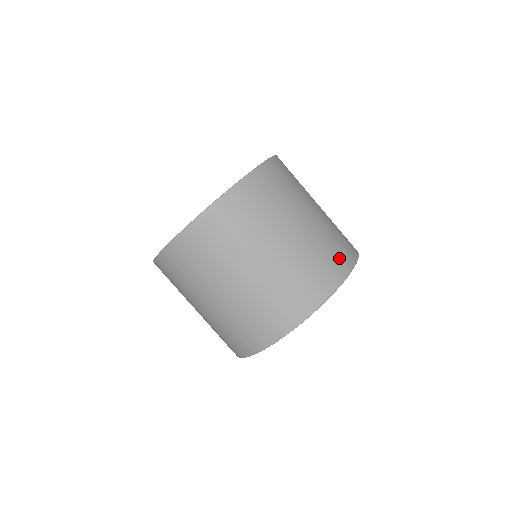
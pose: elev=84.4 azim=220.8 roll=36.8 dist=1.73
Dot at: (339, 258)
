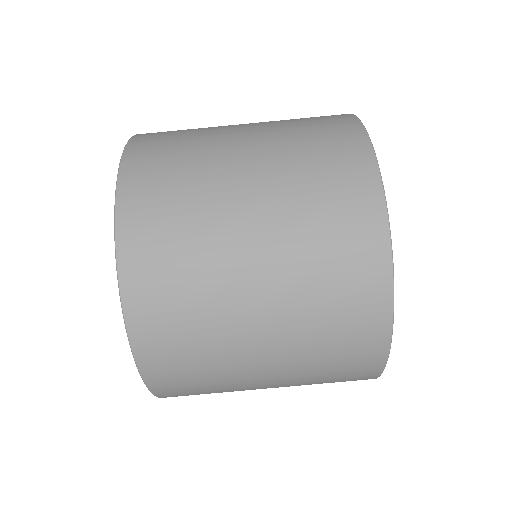
Dot at: (344, 175)
